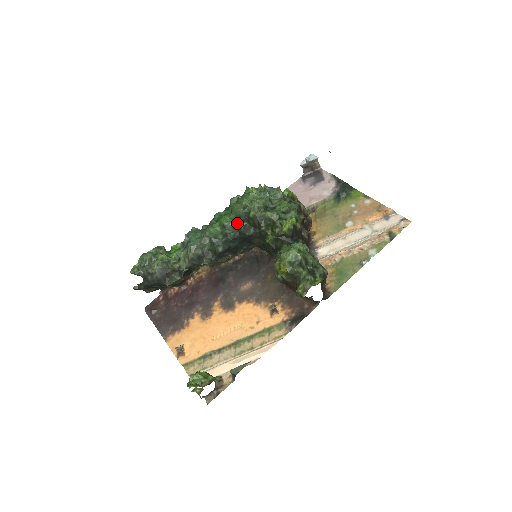
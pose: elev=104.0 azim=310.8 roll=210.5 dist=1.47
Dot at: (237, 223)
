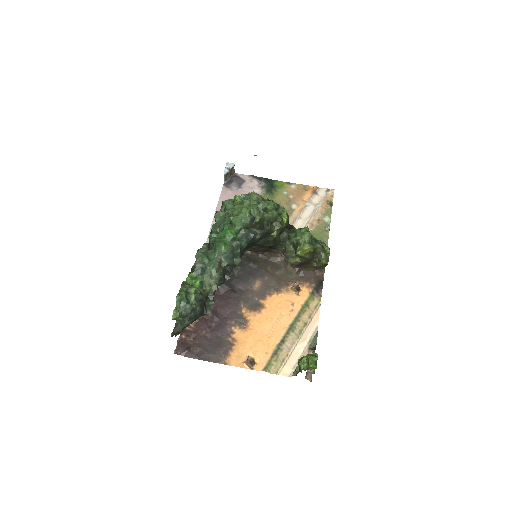
Dot at: (244, 232)
